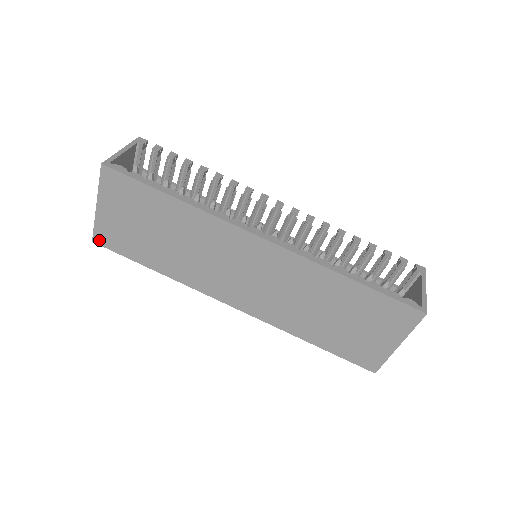
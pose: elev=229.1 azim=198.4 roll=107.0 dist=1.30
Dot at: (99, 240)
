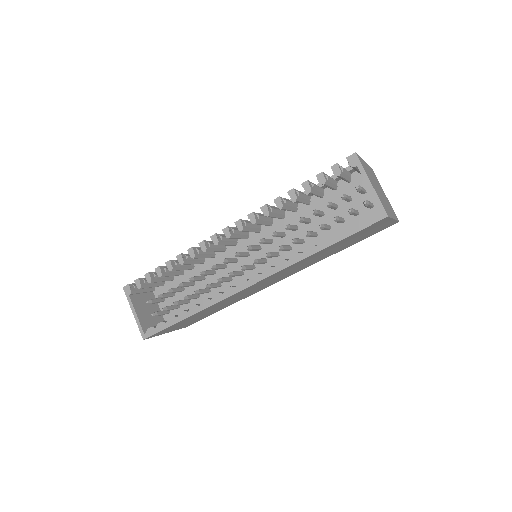
Dot at: occluded
